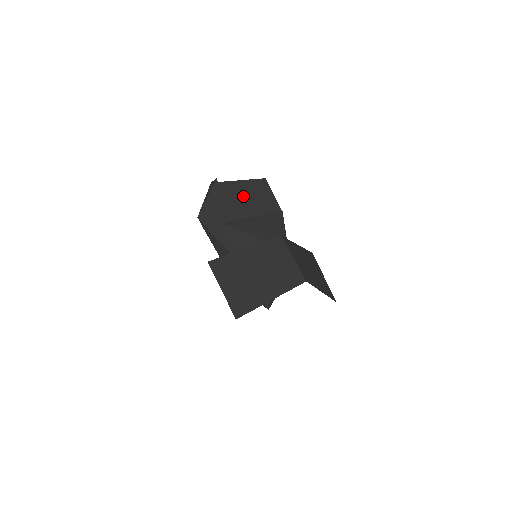
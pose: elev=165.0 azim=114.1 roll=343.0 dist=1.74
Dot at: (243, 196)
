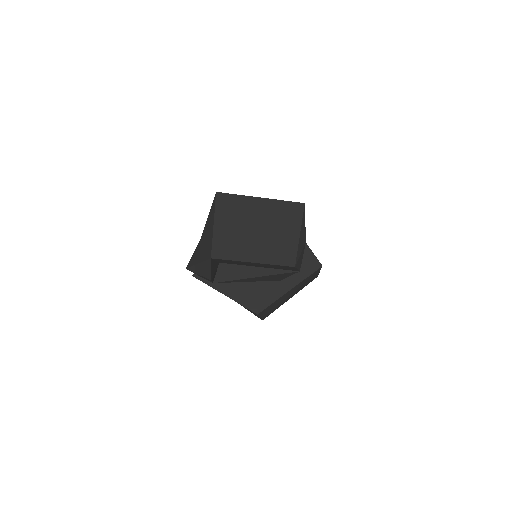
Dot at: occluded
